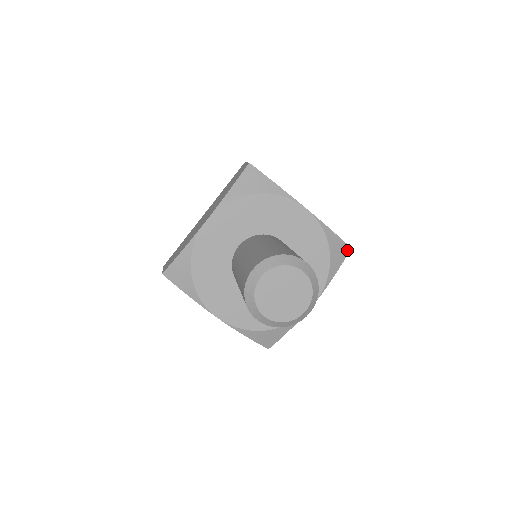
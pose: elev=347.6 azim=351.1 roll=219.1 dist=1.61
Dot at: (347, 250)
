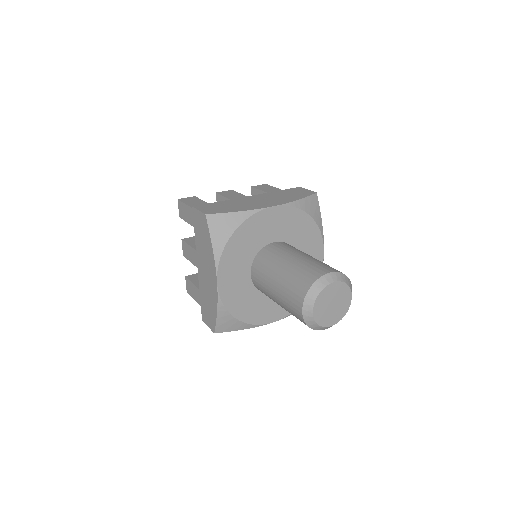
Dot at: occluded
